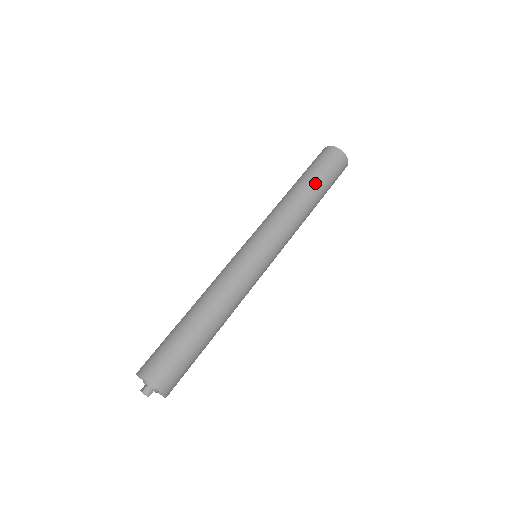
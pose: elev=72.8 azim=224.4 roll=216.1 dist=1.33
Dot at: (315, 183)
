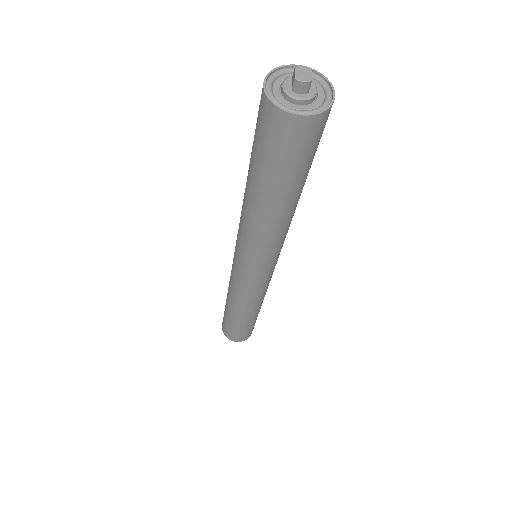
Dot at: (271, 192)
